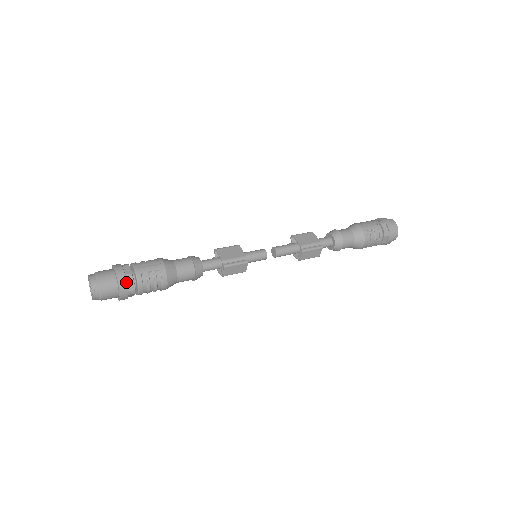
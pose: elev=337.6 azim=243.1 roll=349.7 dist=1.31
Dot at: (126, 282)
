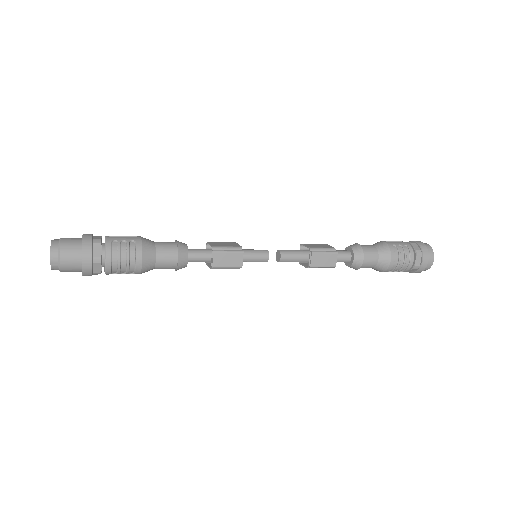
Dot at: (92, 244)
